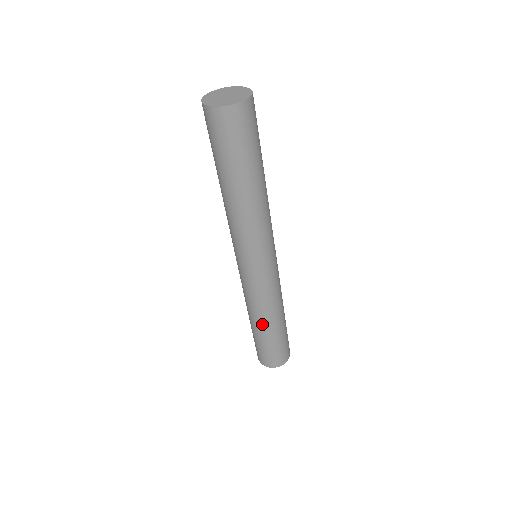
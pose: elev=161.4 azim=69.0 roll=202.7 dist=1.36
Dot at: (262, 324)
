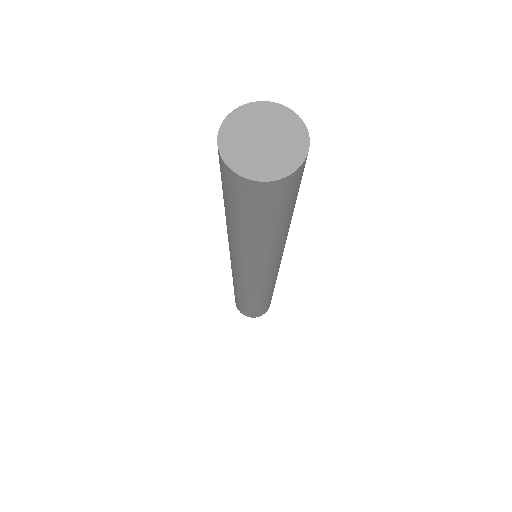
Dot at: (251, 302)
